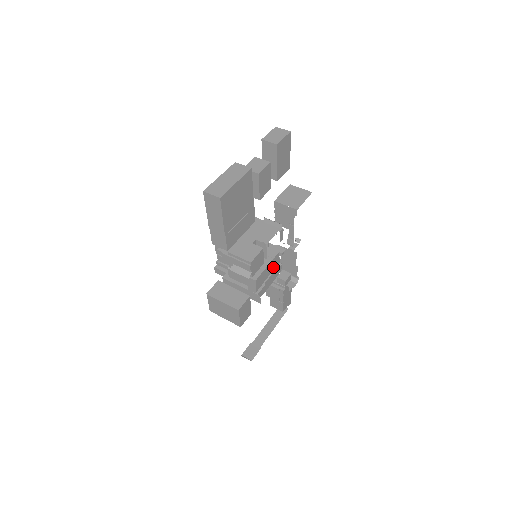
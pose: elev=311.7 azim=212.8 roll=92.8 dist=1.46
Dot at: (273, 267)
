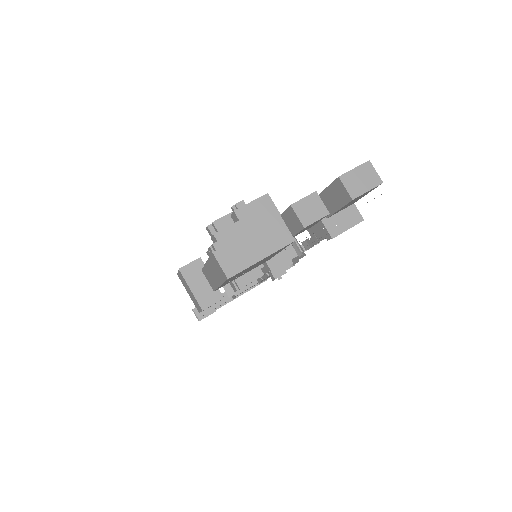
Dot at: occluded
